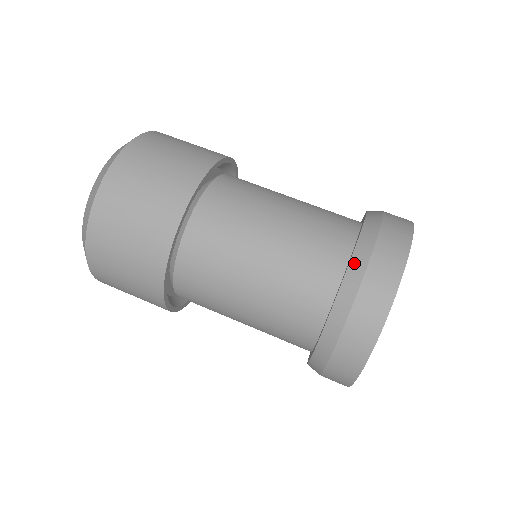
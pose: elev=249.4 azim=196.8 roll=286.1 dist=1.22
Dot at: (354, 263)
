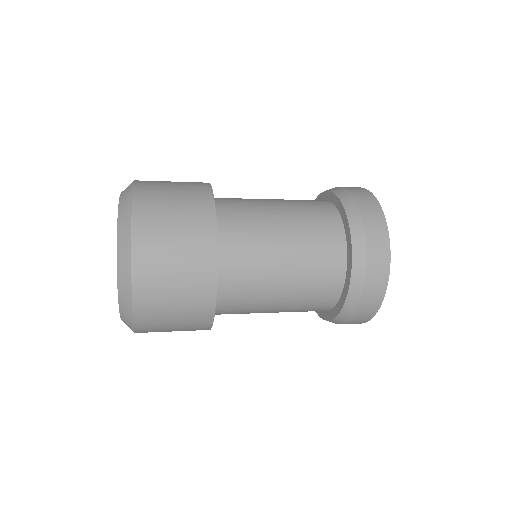
Dot at: (351, 219)
